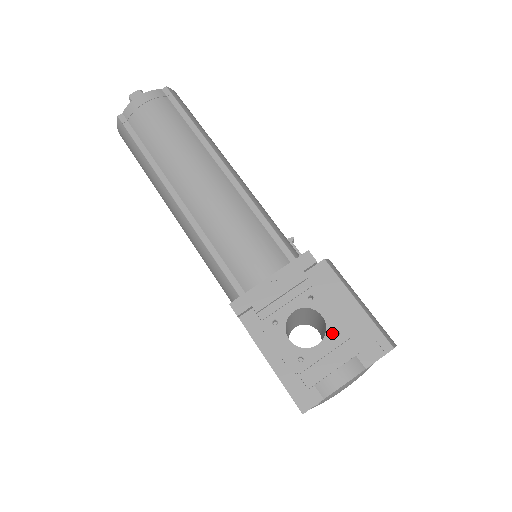
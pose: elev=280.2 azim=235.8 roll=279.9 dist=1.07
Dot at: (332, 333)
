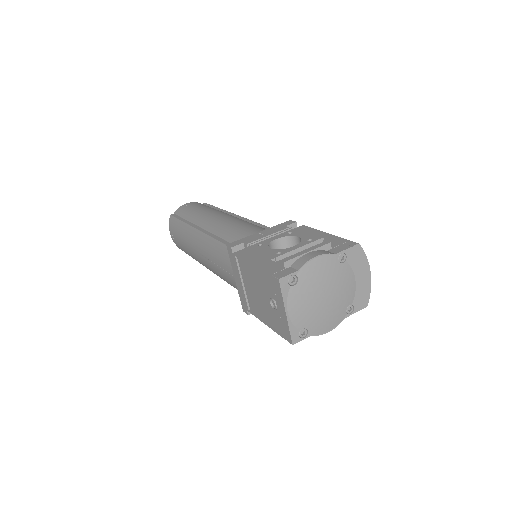
Dot at: (306, 241)
